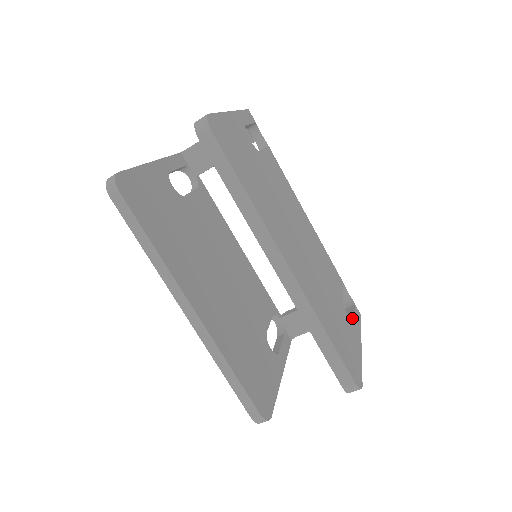
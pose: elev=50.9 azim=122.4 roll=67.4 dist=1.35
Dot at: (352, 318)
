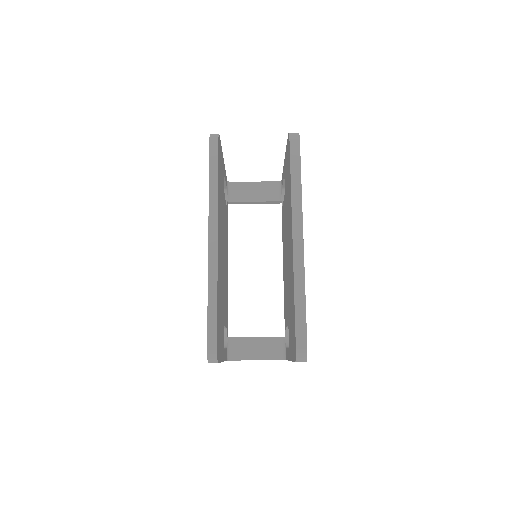
Dot at: occluded
